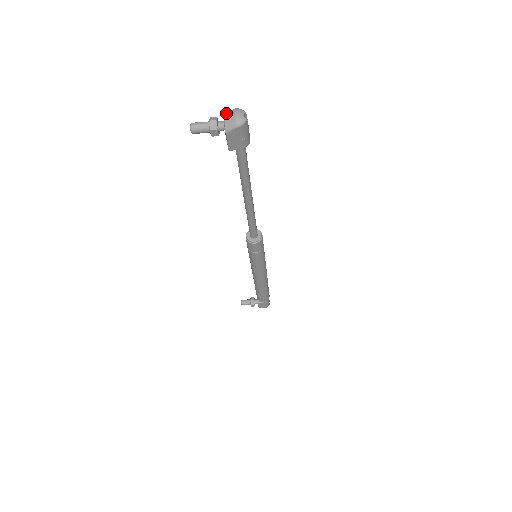
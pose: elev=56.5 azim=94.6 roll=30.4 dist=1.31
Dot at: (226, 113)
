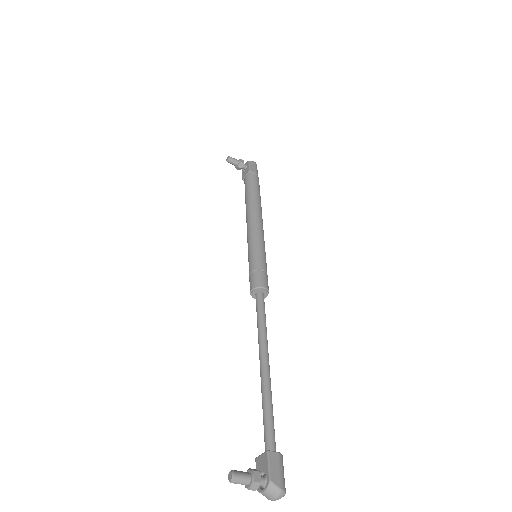
Dot at: (269, 489)
